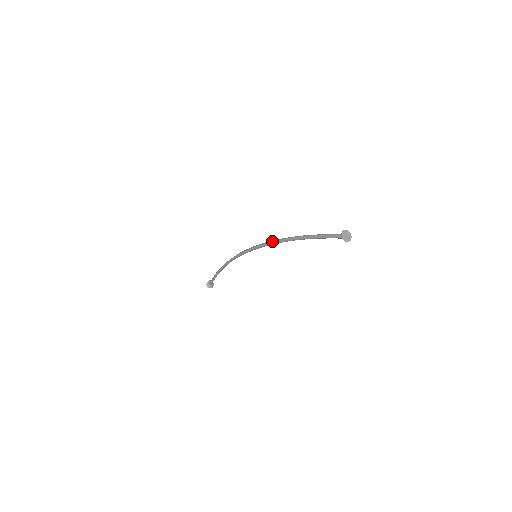
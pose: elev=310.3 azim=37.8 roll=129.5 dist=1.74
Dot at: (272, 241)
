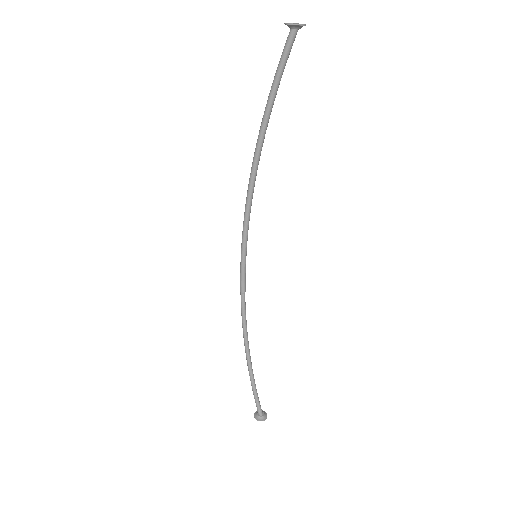
Dot at: (247, 190)
